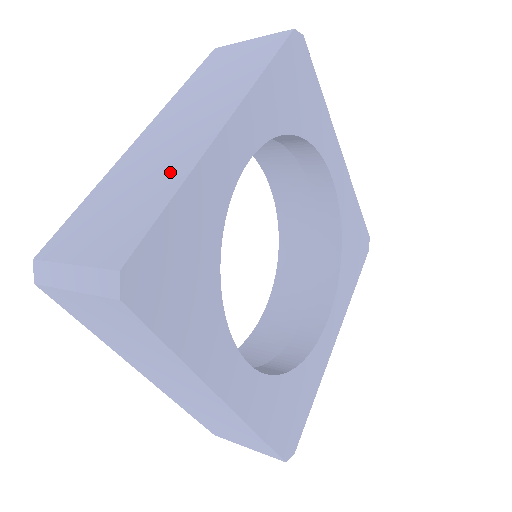
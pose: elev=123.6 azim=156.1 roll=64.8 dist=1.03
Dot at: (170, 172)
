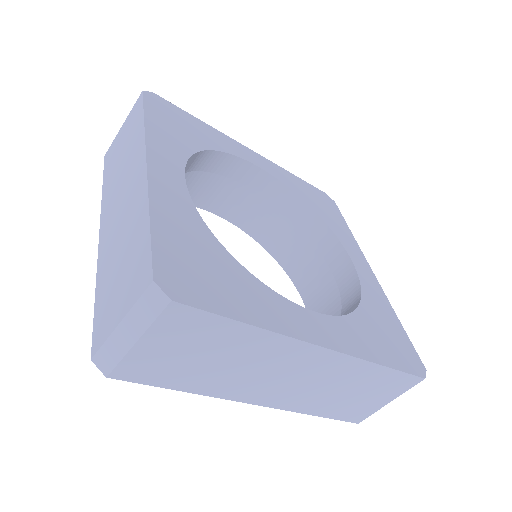
Dot at: (136, 216)
